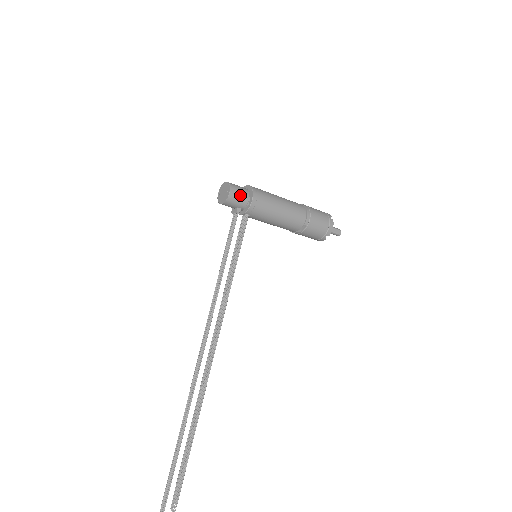
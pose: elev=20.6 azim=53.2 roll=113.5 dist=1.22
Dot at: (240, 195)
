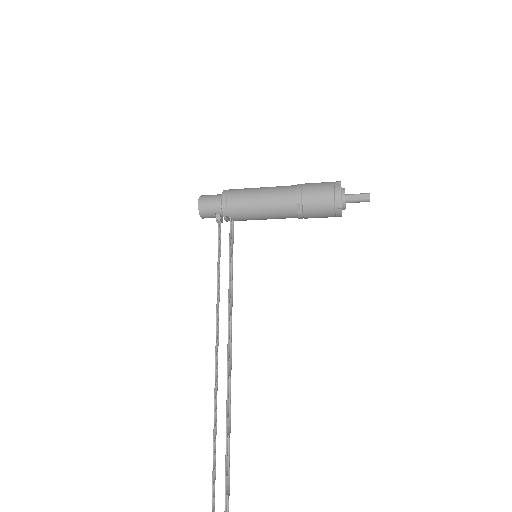
Dot at: (210, 201)
